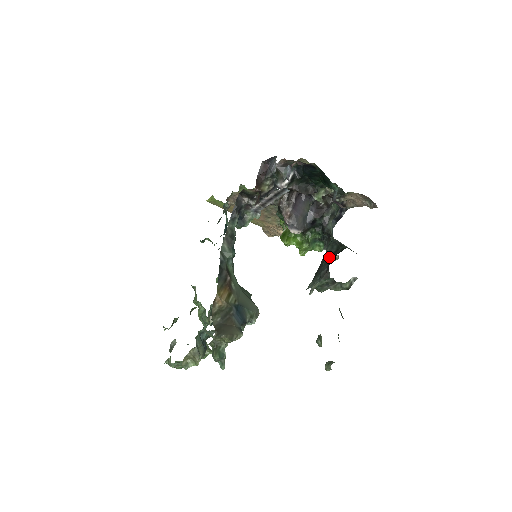
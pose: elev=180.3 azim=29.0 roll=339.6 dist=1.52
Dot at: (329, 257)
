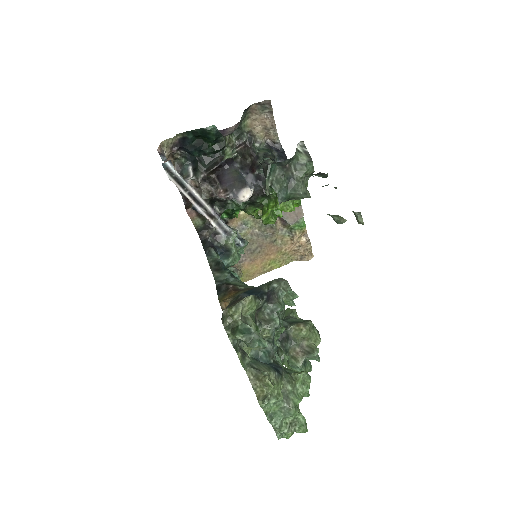
Dot at: occluded
